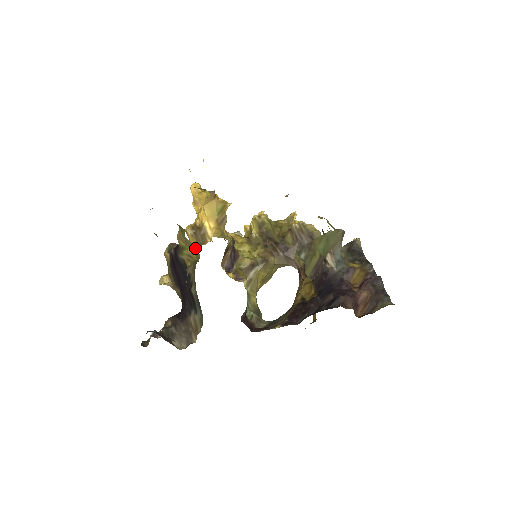
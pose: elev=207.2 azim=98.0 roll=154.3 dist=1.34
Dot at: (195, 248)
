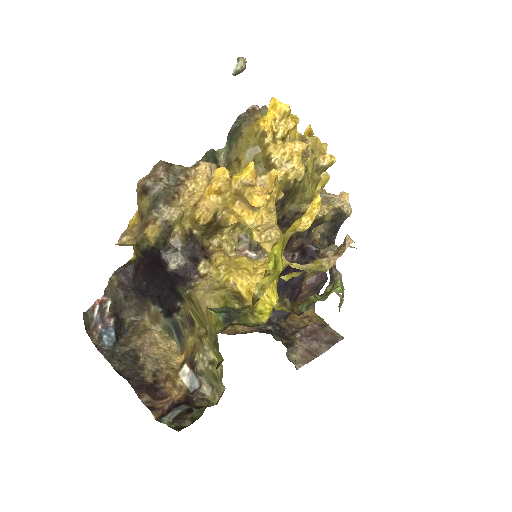
Dot at: occluded
